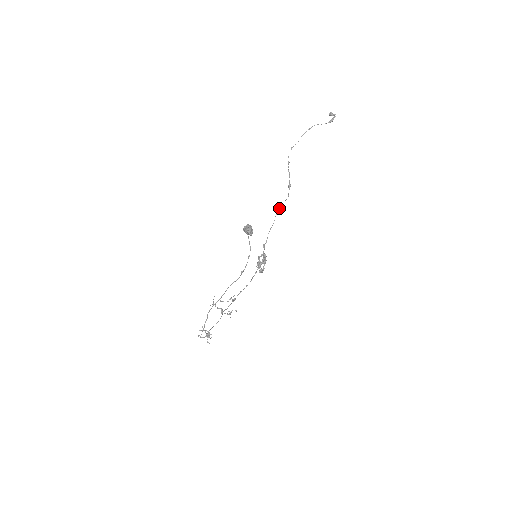
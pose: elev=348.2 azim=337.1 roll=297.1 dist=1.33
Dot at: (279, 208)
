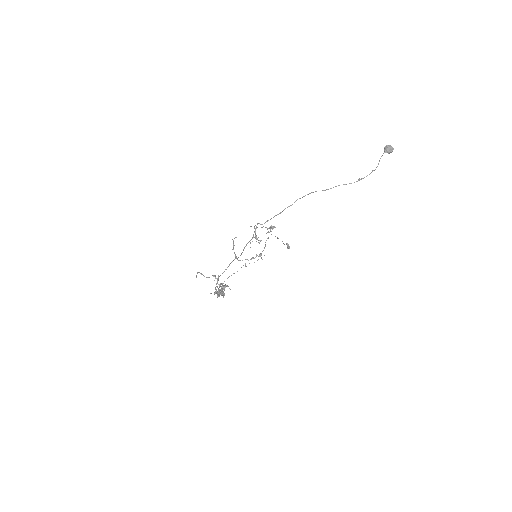
Dot at: occluded
